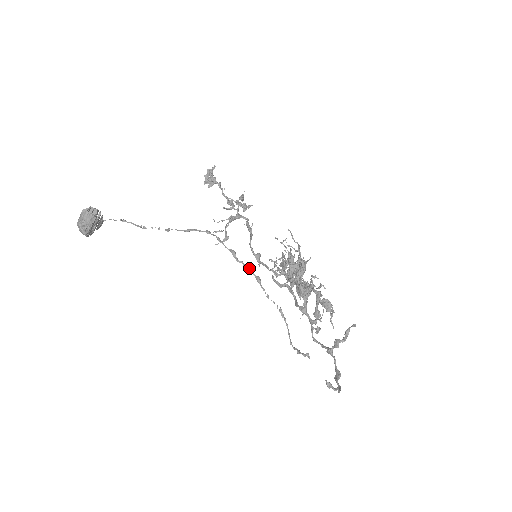
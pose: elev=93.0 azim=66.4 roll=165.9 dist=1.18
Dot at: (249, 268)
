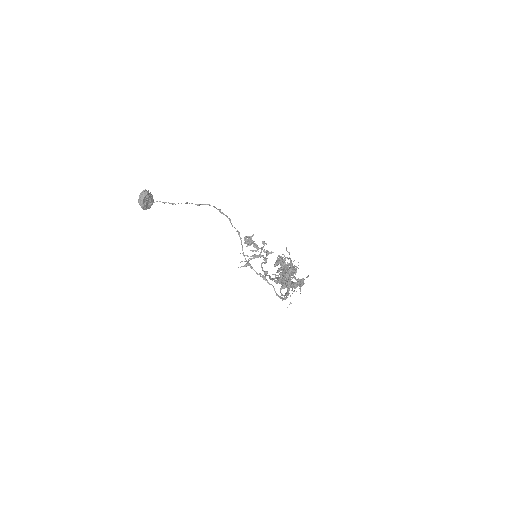
Dot at: (226, 215)
